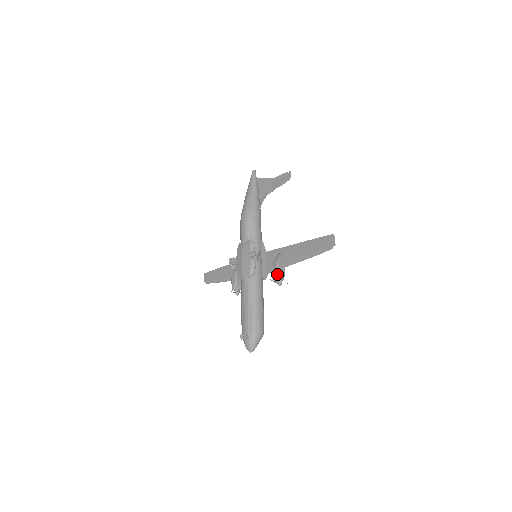
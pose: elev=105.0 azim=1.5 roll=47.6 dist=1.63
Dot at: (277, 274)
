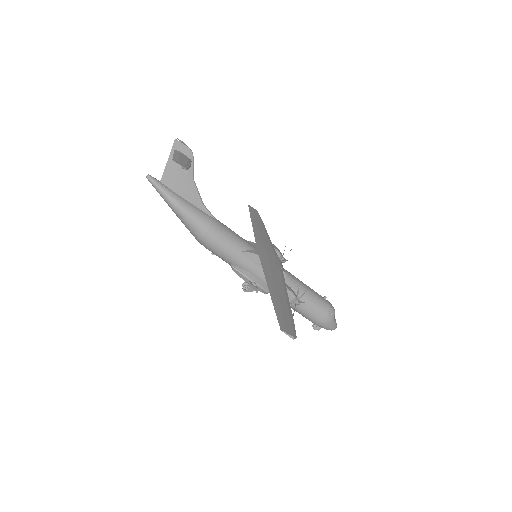
Dot at: occluded
